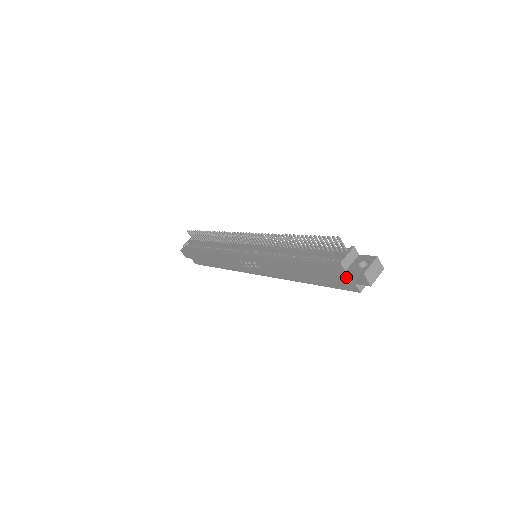
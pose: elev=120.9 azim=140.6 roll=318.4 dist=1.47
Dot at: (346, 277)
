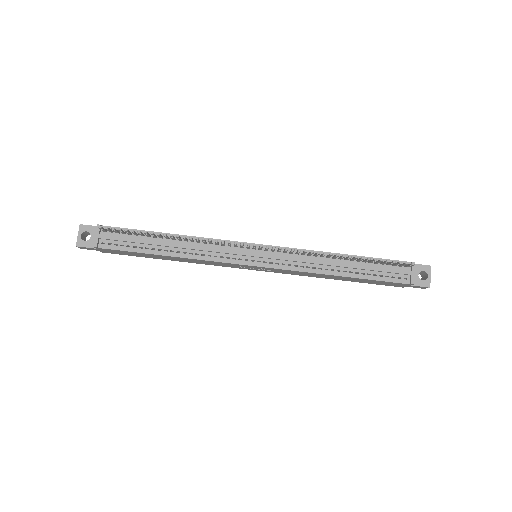
Dot at: (404, 285)
